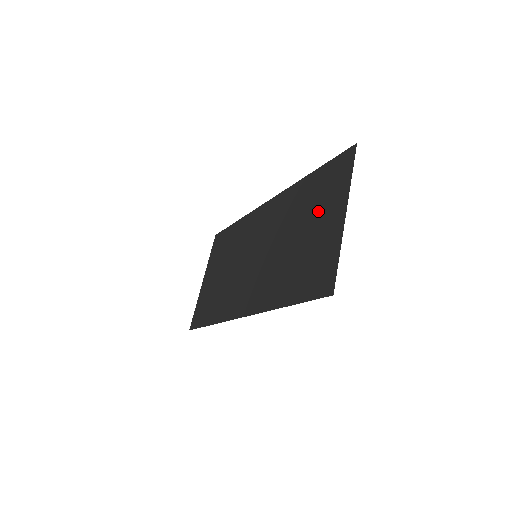
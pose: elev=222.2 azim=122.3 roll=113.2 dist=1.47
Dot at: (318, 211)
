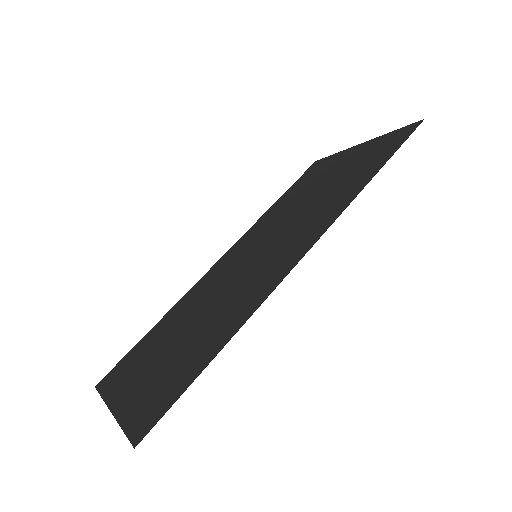
Dot at: (323, 175)
